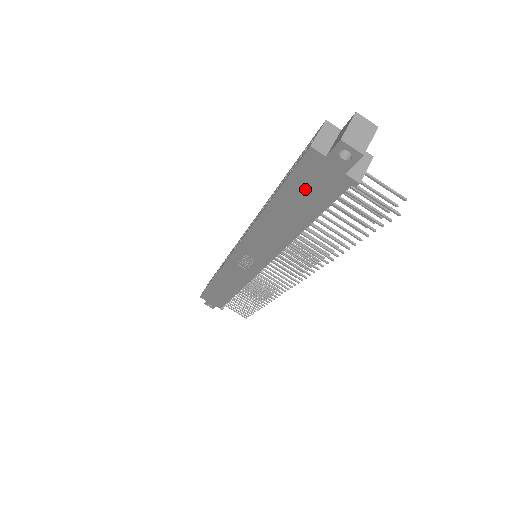
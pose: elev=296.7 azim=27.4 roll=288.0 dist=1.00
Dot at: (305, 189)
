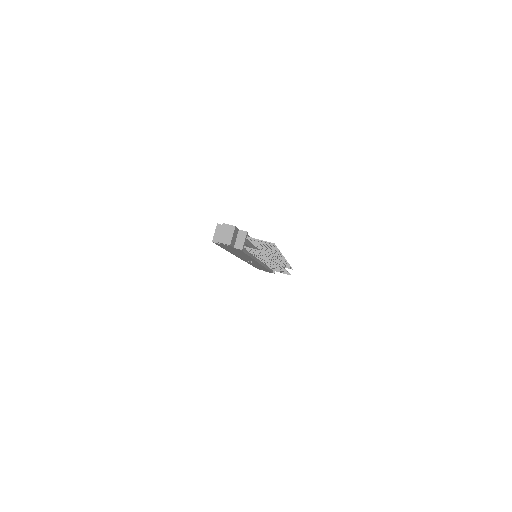
Dot at: (230, 249)
